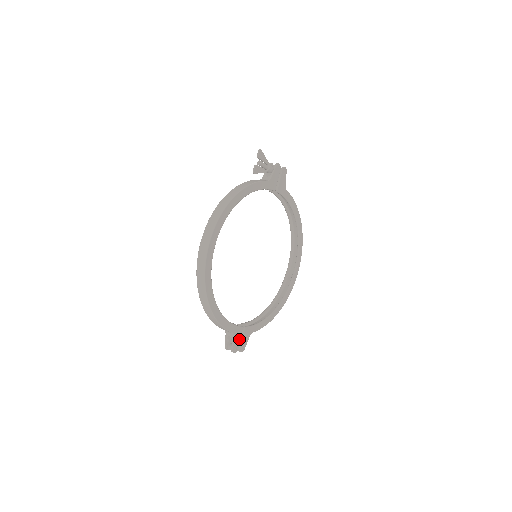
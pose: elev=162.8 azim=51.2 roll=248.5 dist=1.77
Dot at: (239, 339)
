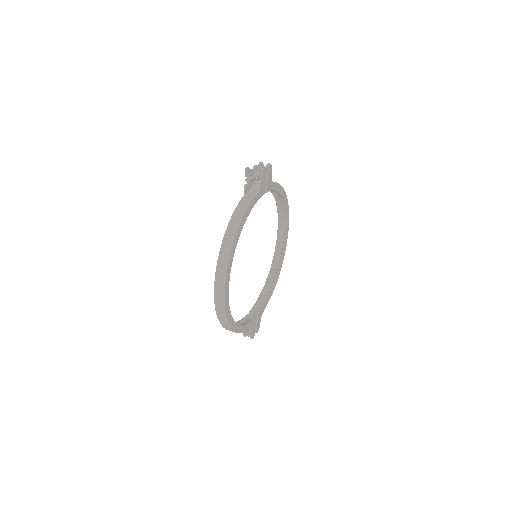
Dot at: (255, 327)
